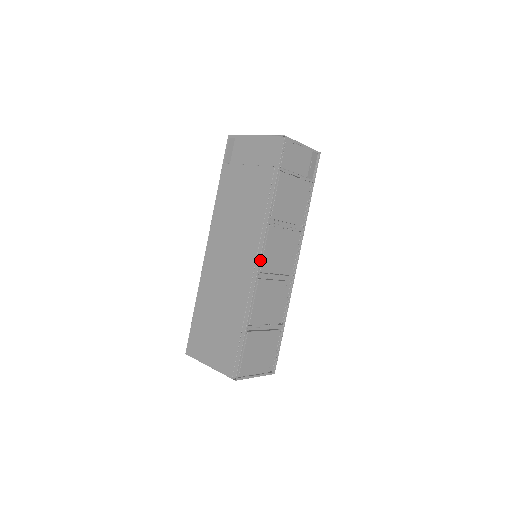
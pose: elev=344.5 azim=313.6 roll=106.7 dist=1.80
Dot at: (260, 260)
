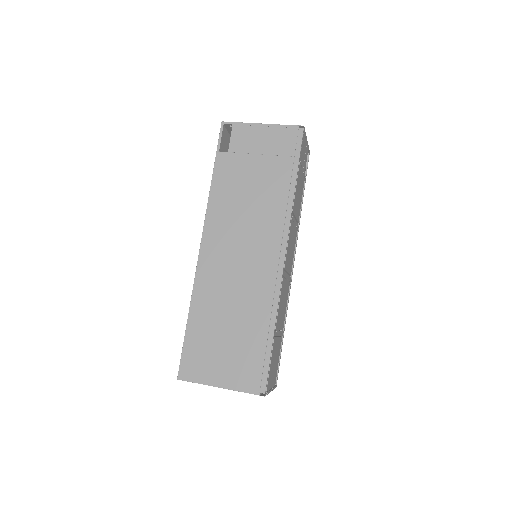
Dot at: (285, 255)
